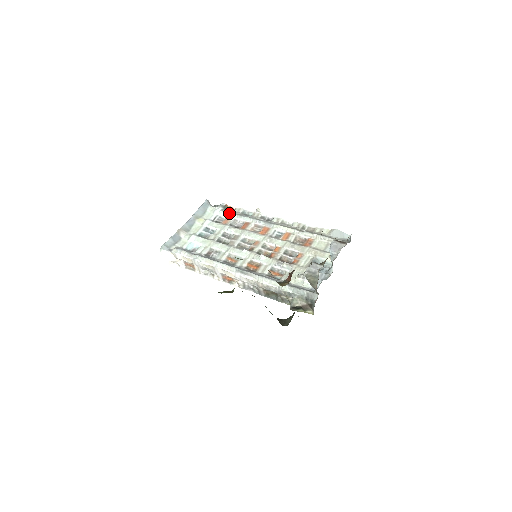
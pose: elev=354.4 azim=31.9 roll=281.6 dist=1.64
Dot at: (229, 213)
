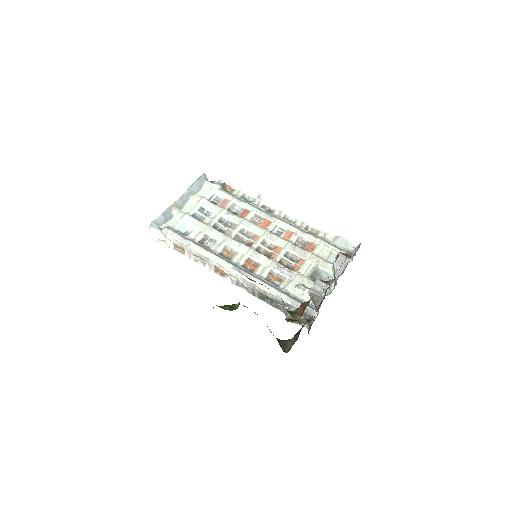
Dot at: (228, 195)
